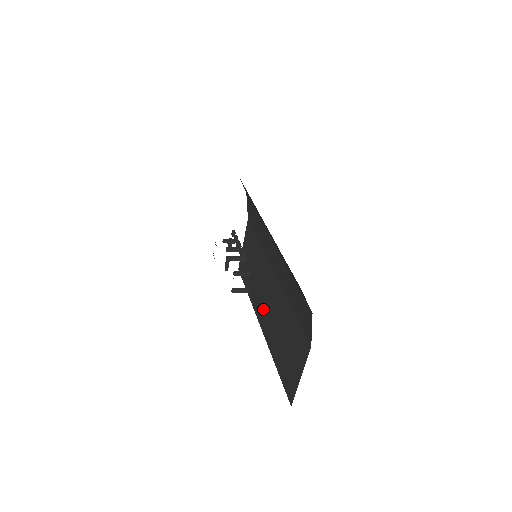
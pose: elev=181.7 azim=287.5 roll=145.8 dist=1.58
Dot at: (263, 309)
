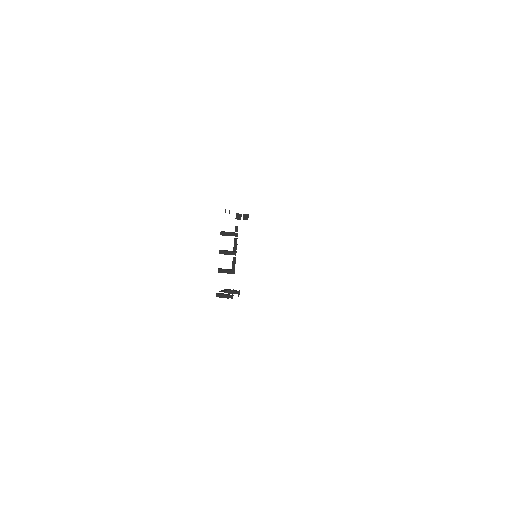
Dot at: occluded
